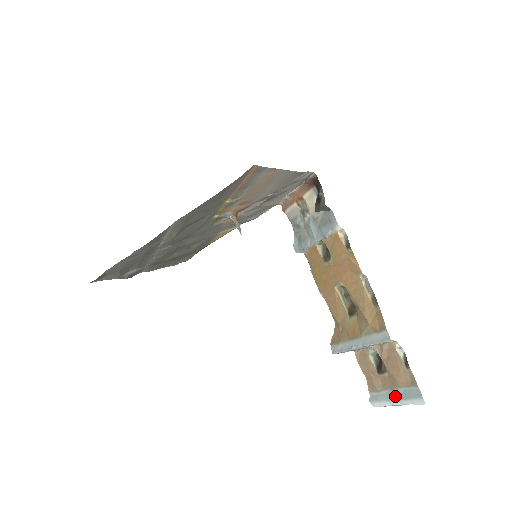
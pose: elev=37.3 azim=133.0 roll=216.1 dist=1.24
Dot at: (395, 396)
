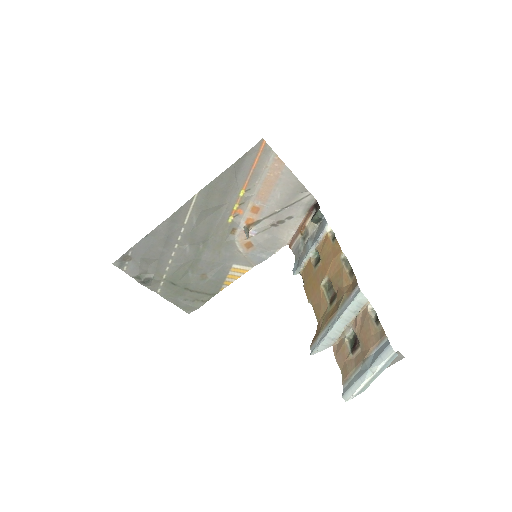
Dot at: (366, 366)
